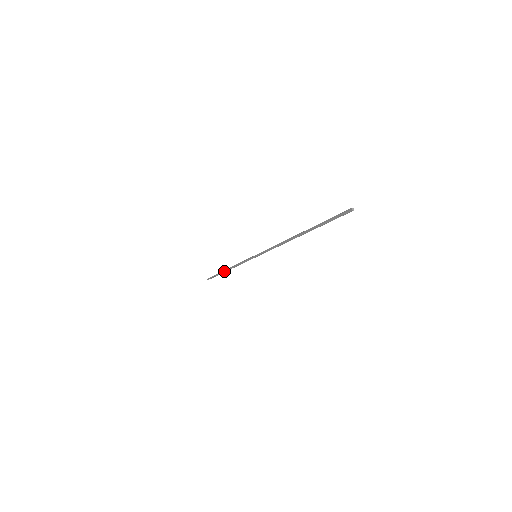
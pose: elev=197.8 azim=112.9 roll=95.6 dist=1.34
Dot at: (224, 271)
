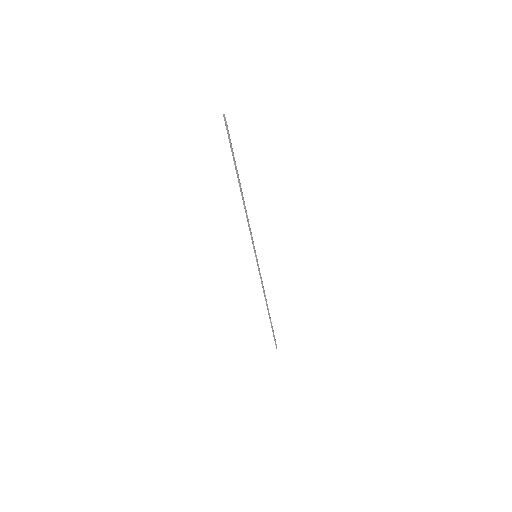
Dot at: (268, 314)
